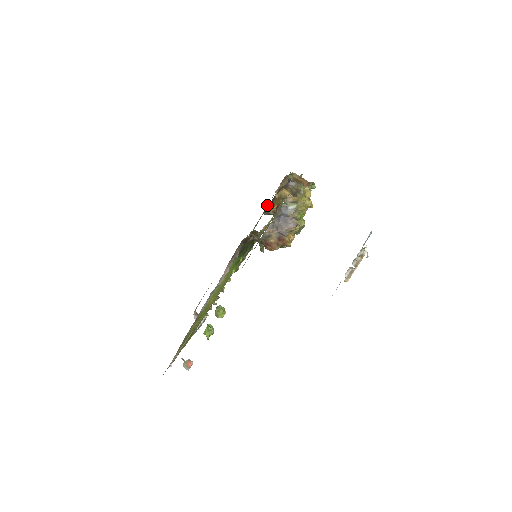
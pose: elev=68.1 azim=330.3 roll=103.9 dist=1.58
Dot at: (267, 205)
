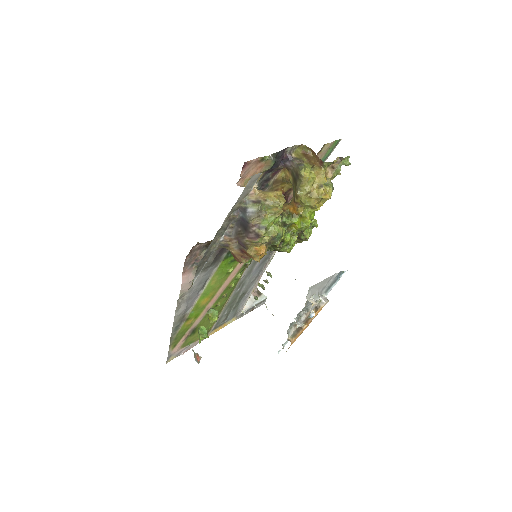
Dot at: occluded
